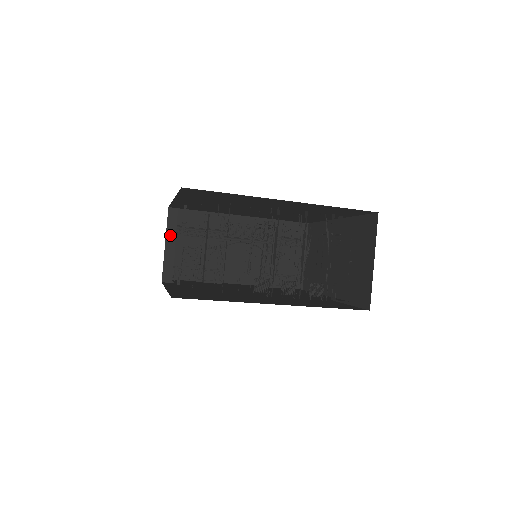
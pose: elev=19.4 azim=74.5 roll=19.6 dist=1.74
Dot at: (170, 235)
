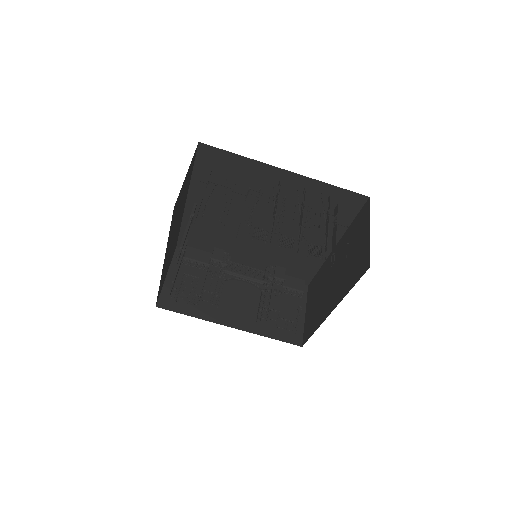
Dot at: (173, 269)
